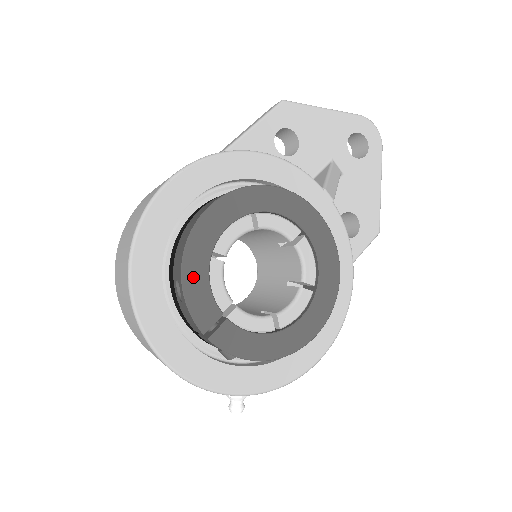
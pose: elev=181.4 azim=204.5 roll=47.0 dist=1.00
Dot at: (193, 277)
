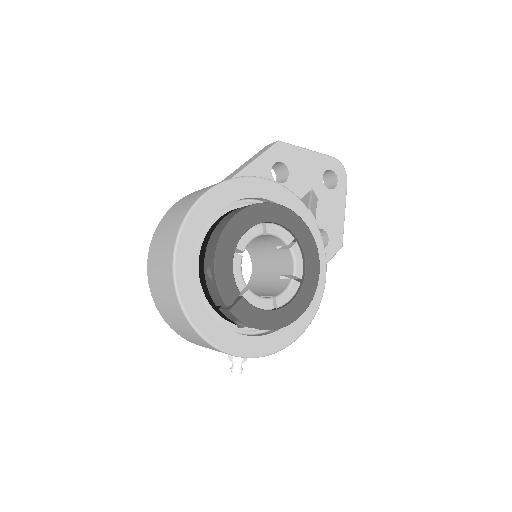
Dot at: (222, 264)
